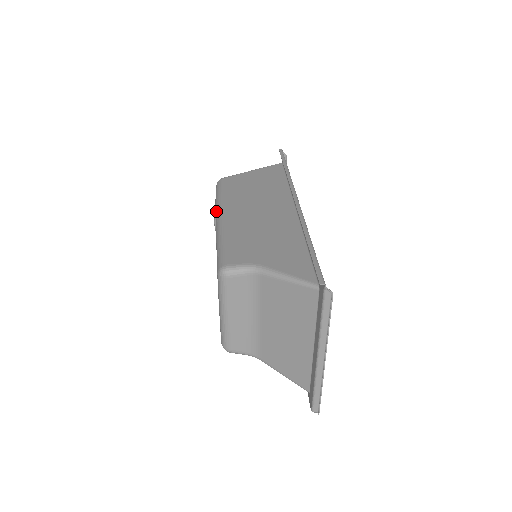
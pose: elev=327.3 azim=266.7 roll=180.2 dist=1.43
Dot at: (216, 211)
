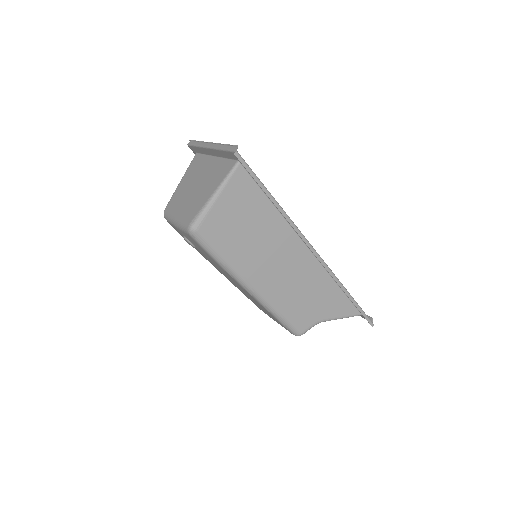
Dot at: (237, 281)
